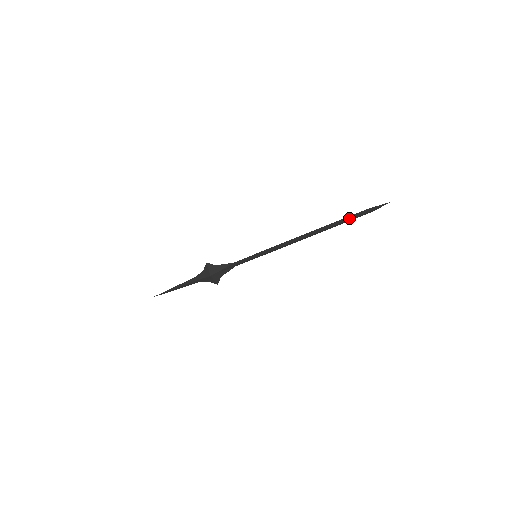
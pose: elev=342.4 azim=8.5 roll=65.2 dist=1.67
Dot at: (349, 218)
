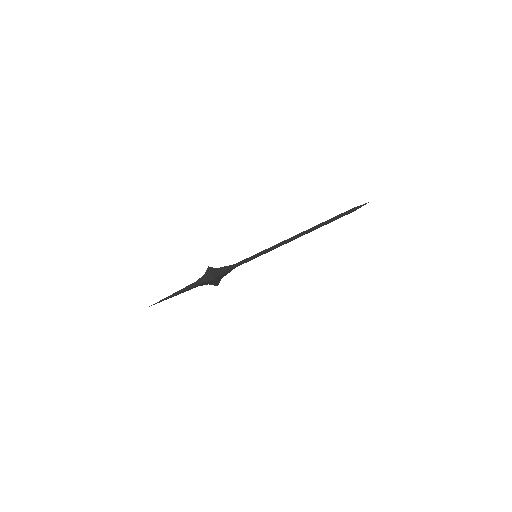
Dot at: (338, 217)
